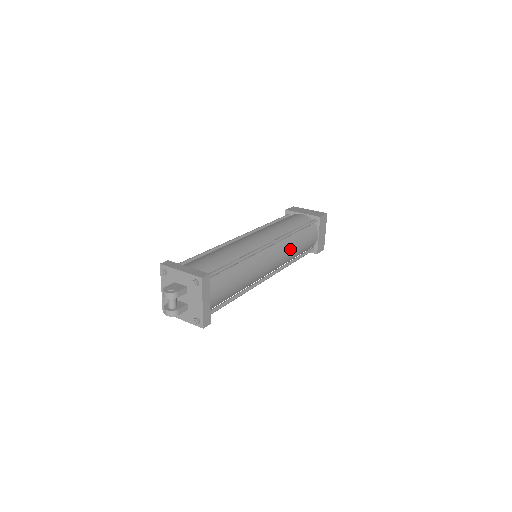
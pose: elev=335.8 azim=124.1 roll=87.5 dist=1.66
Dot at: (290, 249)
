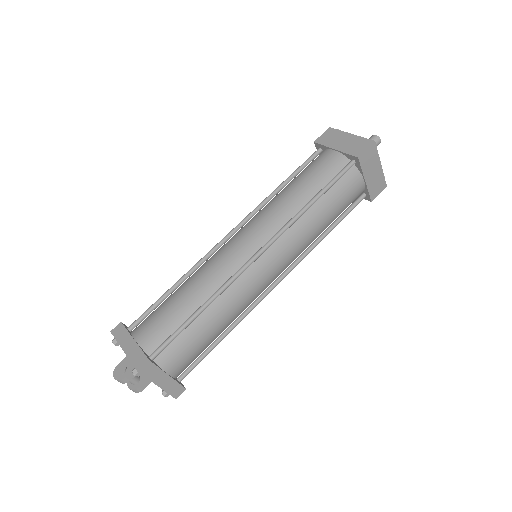
Dot at: (304, 236)
